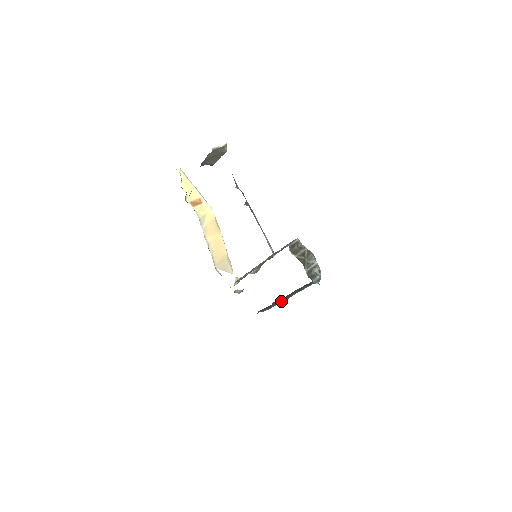
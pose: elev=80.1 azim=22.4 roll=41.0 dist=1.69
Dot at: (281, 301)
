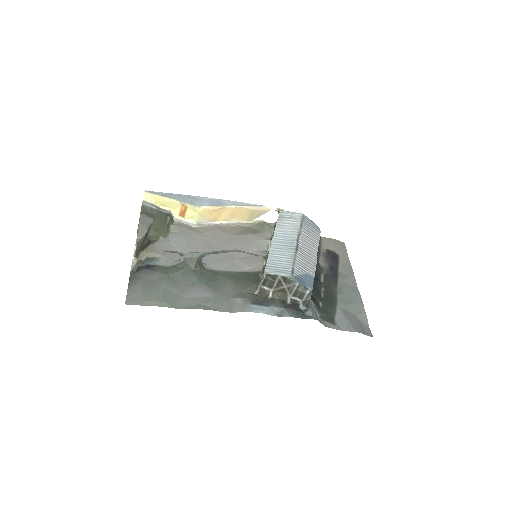
Dot at: occluded
